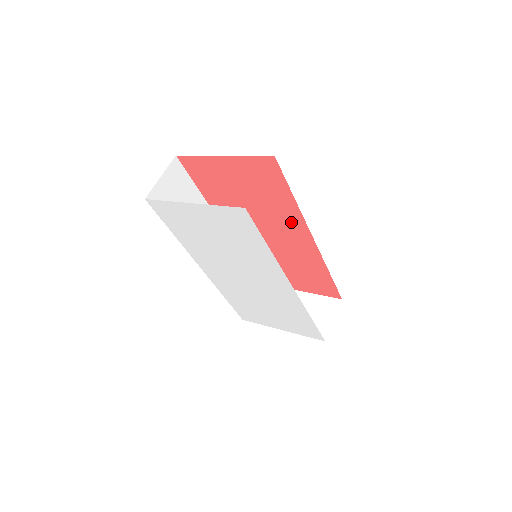
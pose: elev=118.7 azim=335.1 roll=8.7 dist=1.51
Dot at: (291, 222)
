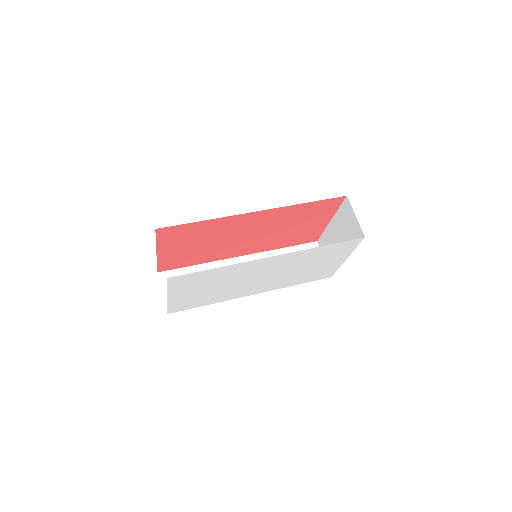
Dot at: (232, 223)
